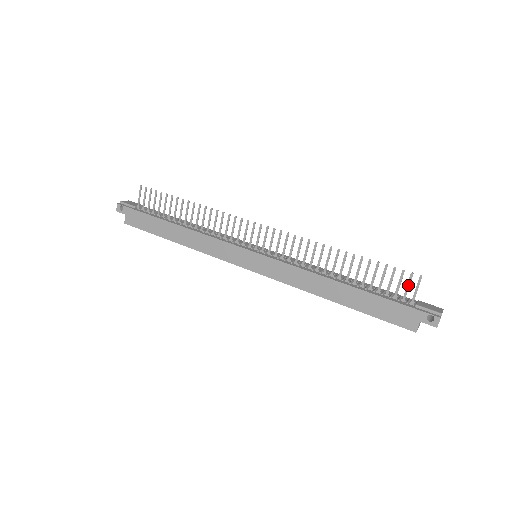
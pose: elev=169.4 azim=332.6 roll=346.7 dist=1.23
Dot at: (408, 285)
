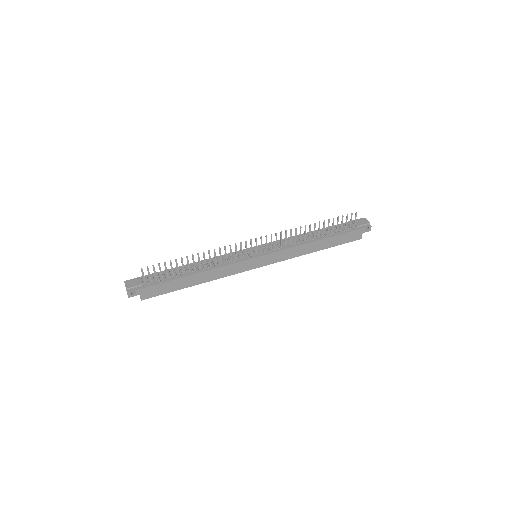
Dot at: (351, 220)
